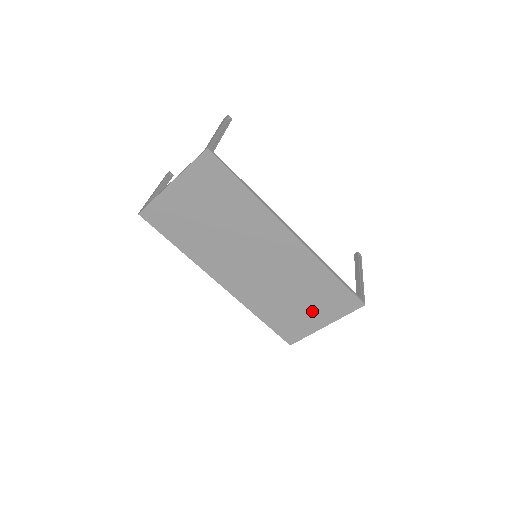
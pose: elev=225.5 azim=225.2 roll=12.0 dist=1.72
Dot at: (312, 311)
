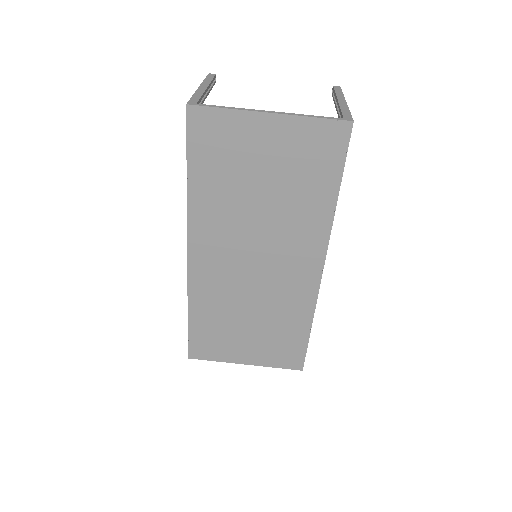
Dot at: (250, 344)
